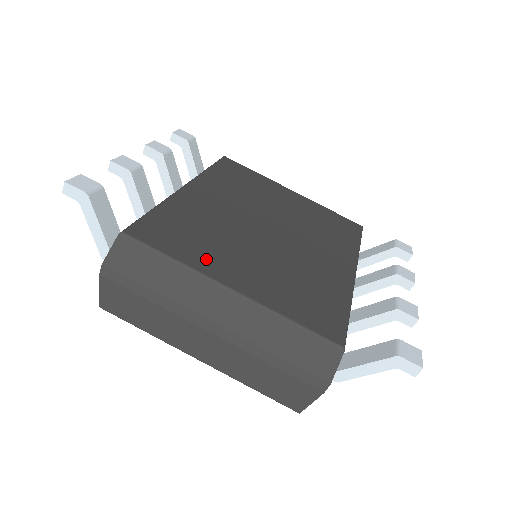
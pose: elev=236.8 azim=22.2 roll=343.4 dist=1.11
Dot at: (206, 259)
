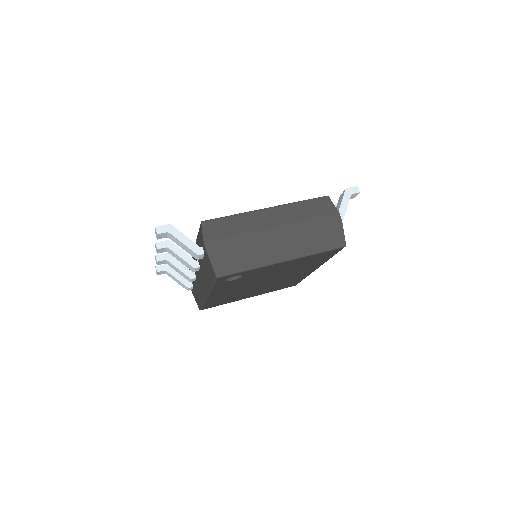
Dot at: occluded
